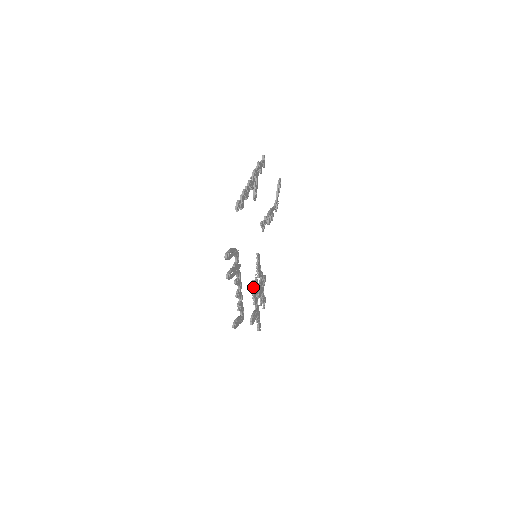
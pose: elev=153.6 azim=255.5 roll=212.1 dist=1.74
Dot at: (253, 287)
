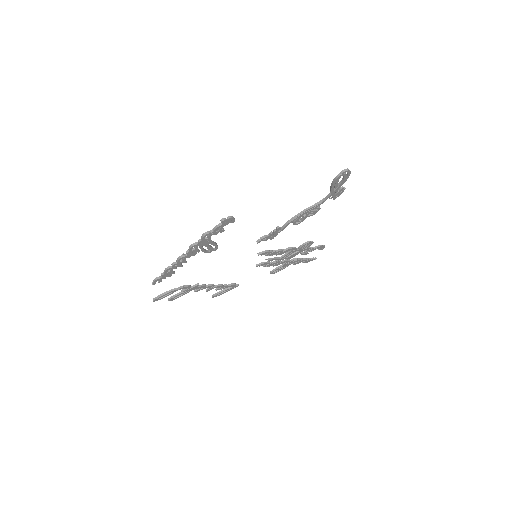
Dot at: (264, 264)
